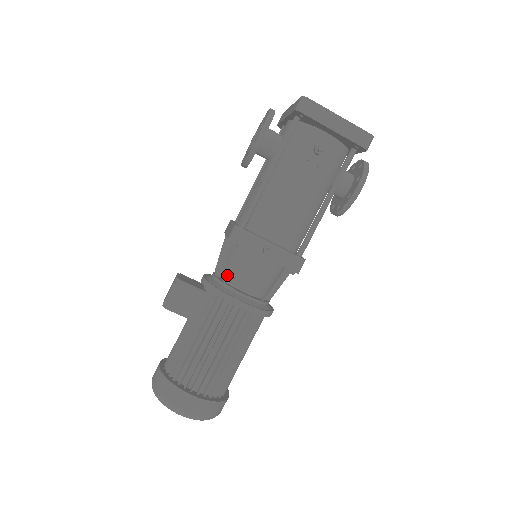
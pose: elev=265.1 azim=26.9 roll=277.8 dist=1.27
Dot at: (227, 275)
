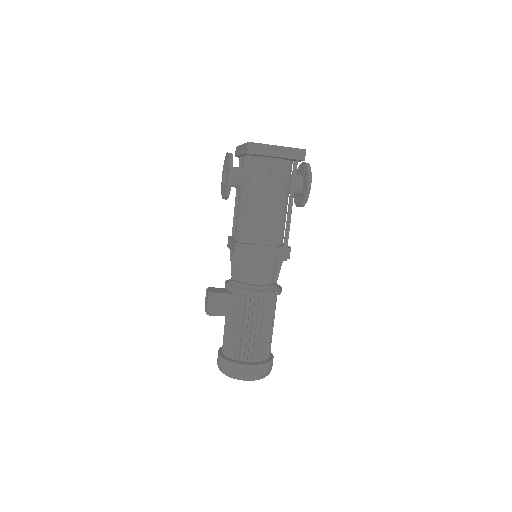
Dot at: (242, 277)
